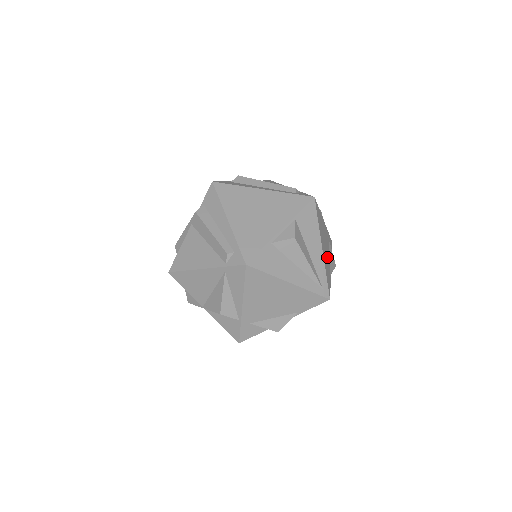
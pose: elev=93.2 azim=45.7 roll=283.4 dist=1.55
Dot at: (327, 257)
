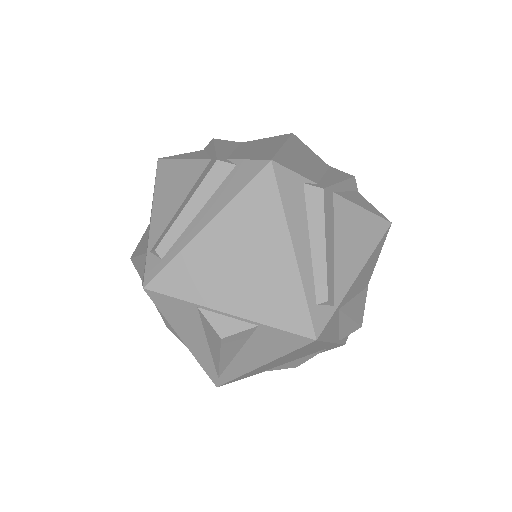
Dot at: (280, 363)
